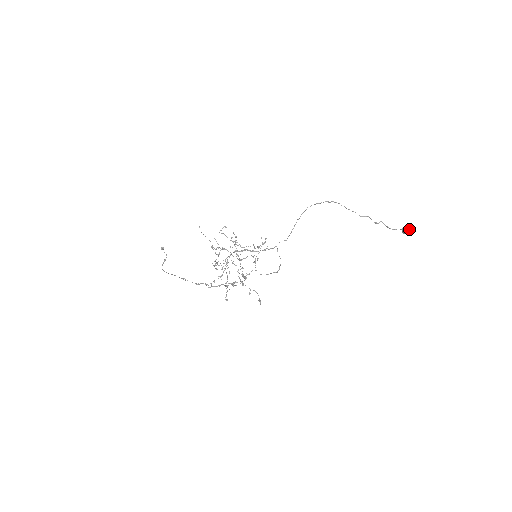
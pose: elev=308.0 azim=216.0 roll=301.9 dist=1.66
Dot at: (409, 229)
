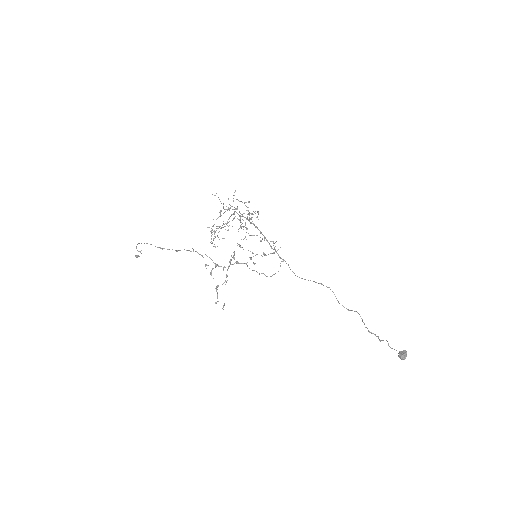
Dot at: occluded
